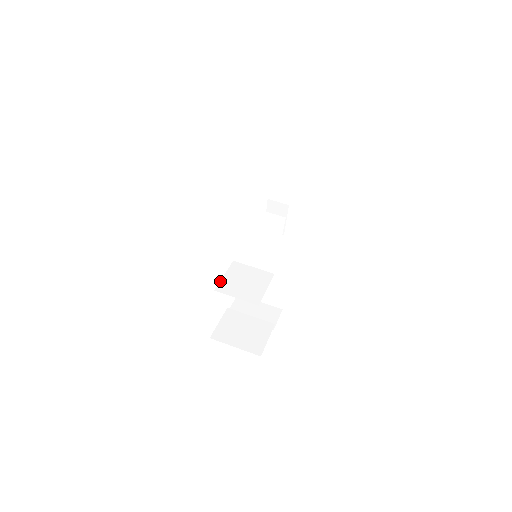
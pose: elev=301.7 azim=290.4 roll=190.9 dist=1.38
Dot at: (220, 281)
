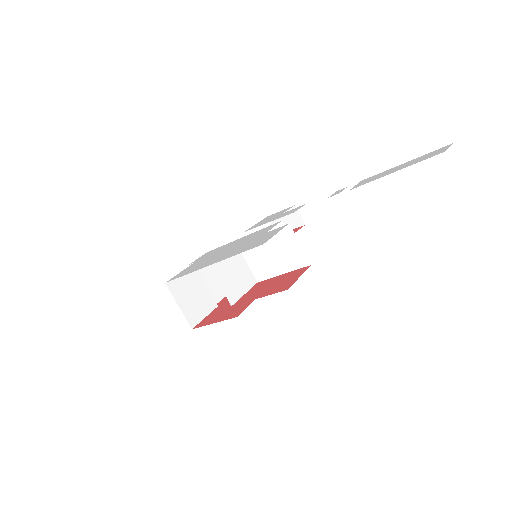
Dot at: (218, 259)
